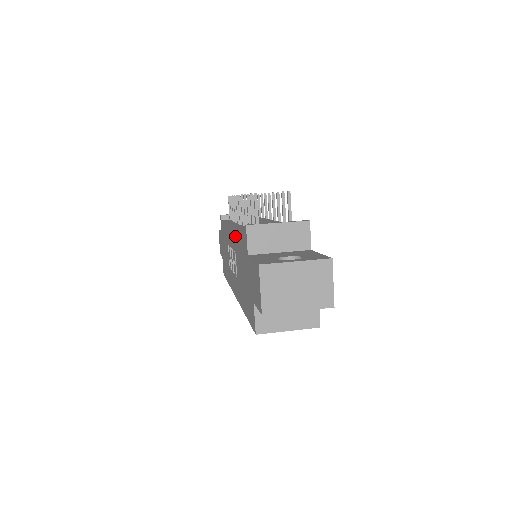
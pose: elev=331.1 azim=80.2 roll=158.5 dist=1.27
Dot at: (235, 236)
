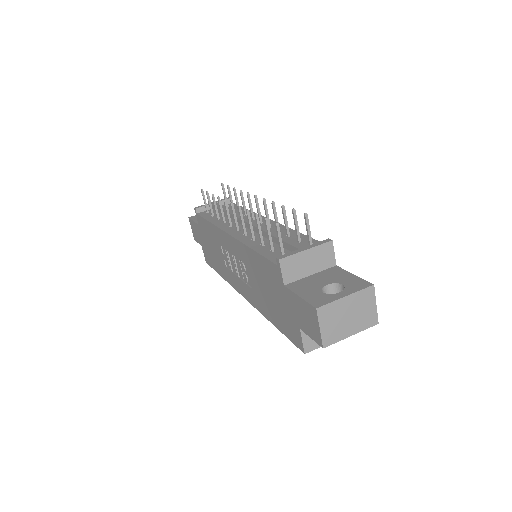
Dot at: (245, 251)
